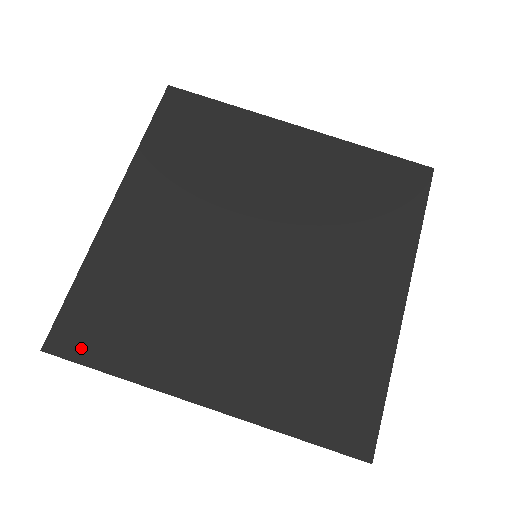
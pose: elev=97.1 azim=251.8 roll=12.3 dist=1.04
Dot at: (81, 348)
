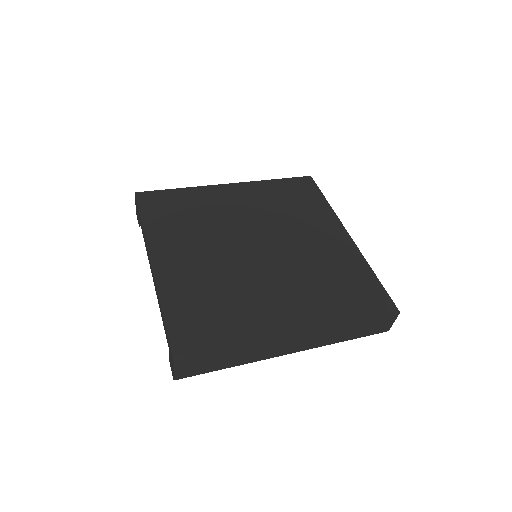
Dot at: (199, 346)
